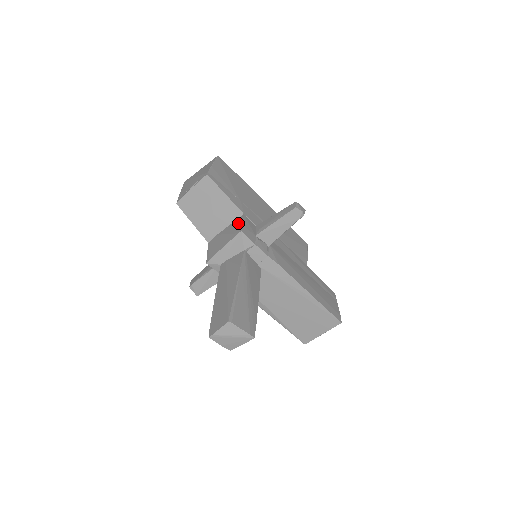
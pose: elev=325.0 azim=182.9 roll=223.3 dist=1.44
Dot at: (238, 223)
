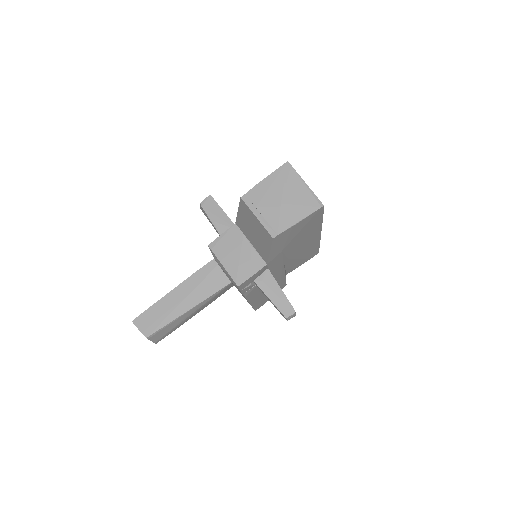
Dot at: (252, 268)
